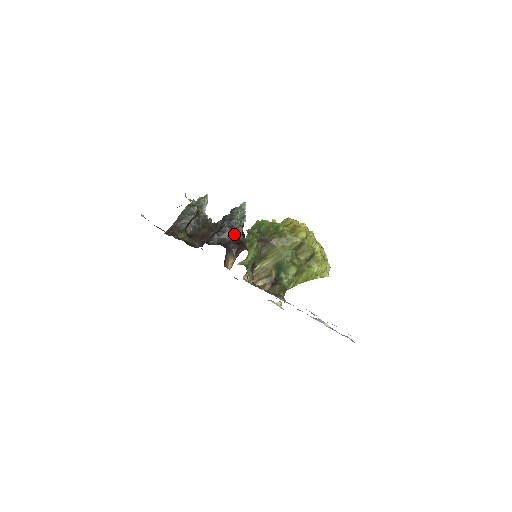
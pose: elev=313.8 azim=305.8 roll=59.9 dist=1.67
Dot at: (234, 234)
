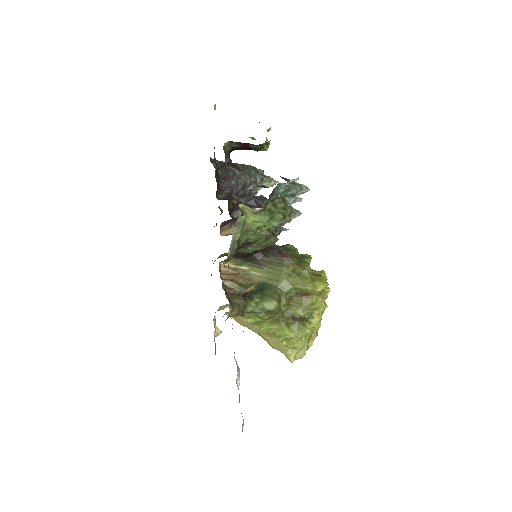
Dot at: occluded
